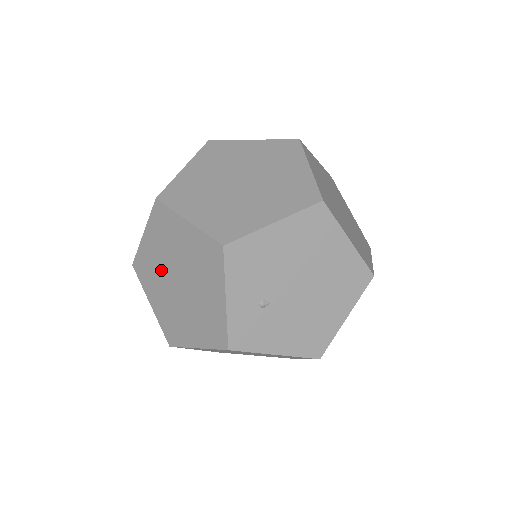
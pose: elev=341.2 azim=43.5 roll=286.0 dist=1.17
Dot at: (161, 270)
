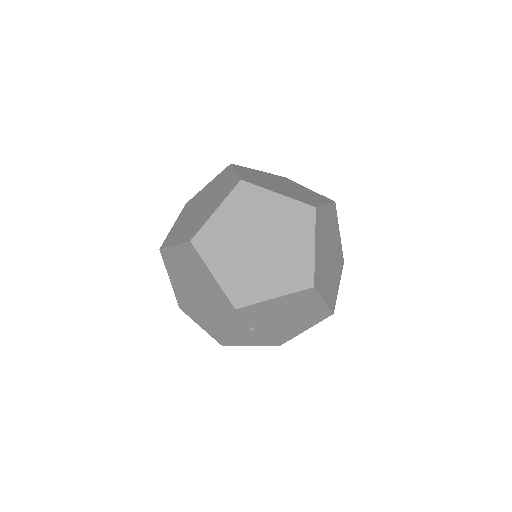
Dot at: (184, 274)
